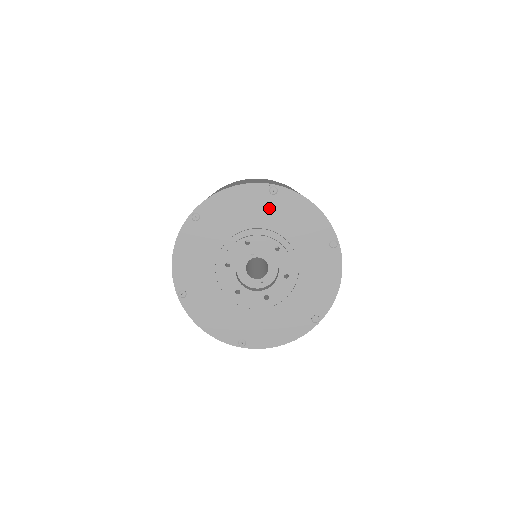
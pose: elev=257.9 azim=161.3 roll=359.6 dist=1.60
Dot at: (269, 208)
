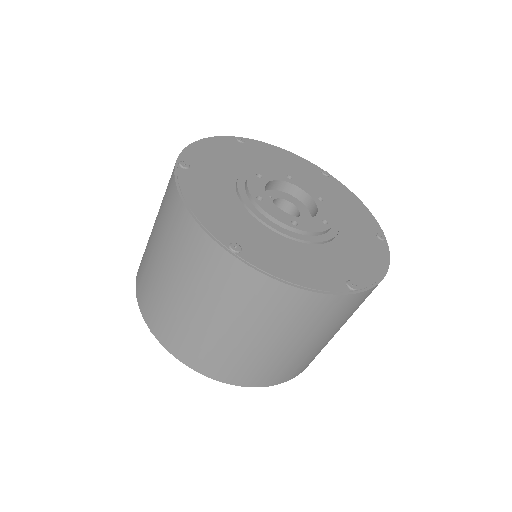
Dot at: (249, 153)
